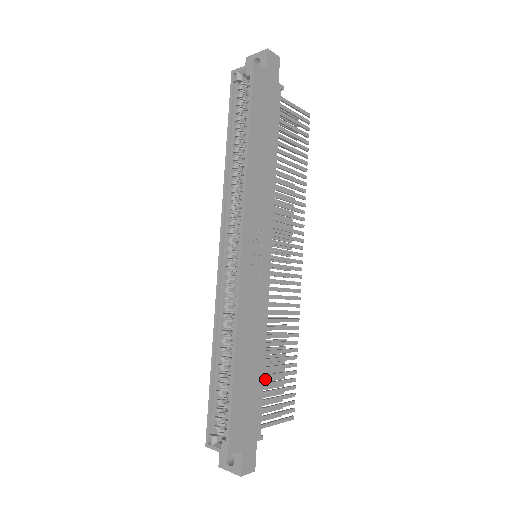
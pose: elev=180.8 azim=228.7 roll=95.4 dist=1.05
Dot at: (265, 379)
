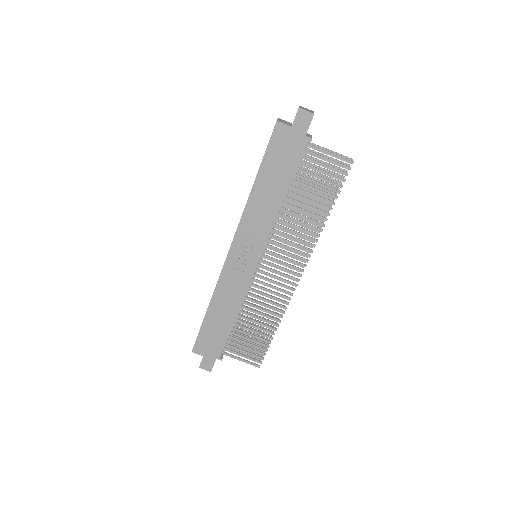
Dot at: (250, 332)
